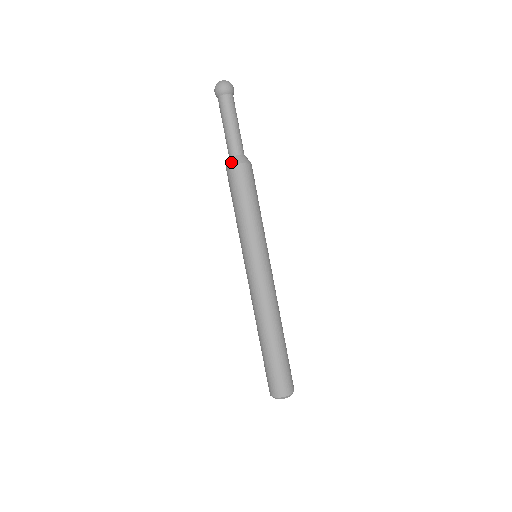
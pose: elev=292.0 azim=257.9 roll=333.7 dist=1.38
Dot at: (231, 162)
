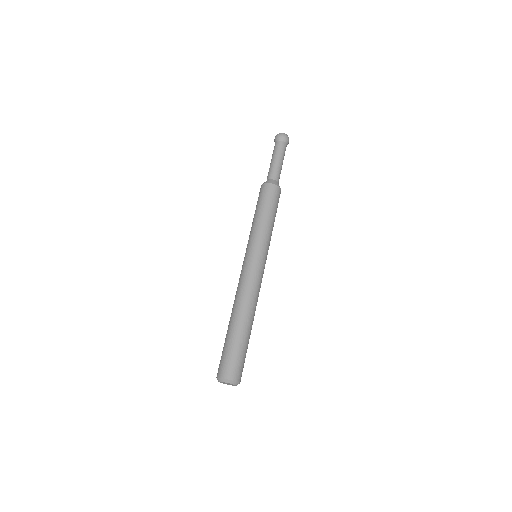
Dot at: (265, 182)
